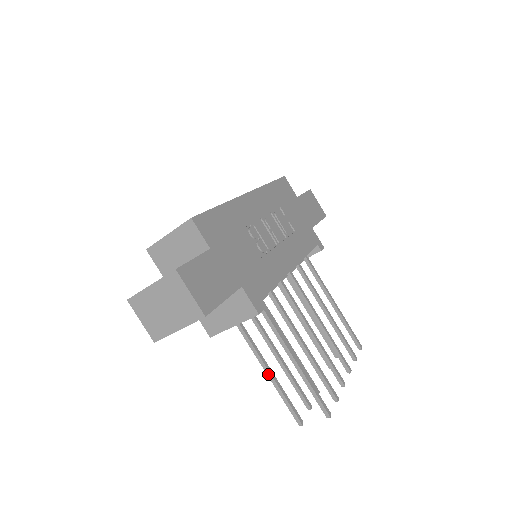
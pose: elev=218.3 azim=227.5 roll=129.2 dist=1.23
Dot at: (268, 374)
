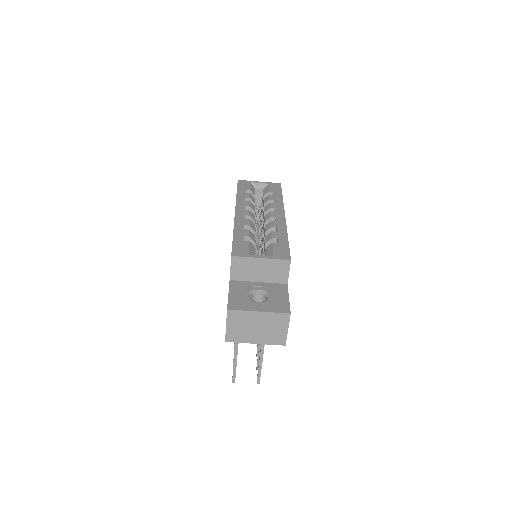
Dot at: (236, 350)
